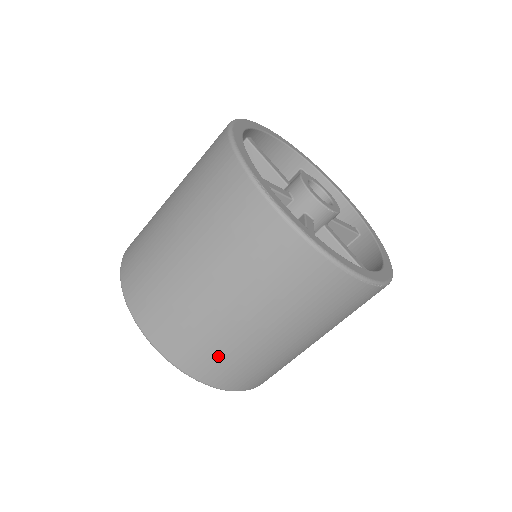
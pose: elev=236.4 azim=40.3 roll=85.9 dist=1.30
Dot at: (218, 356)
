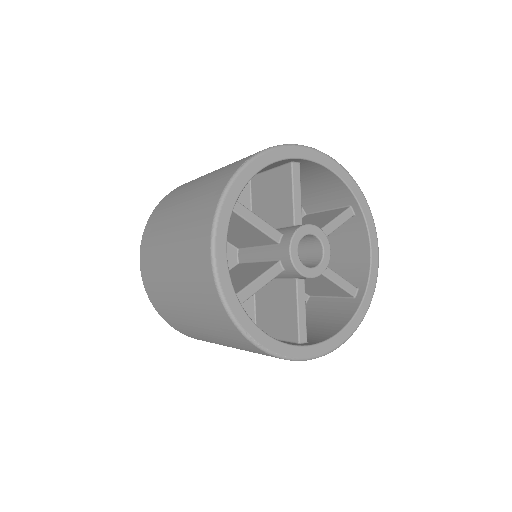
Dot at: occluded
